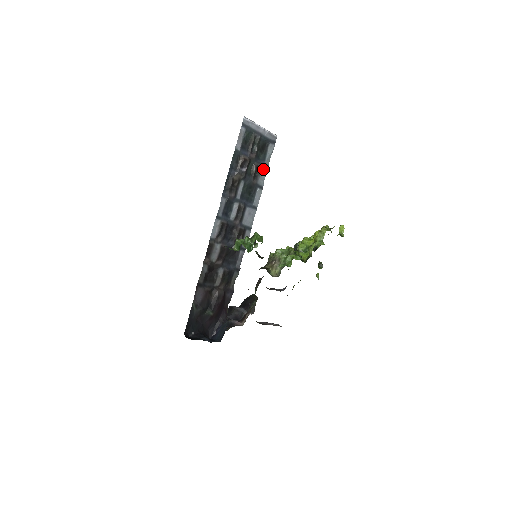
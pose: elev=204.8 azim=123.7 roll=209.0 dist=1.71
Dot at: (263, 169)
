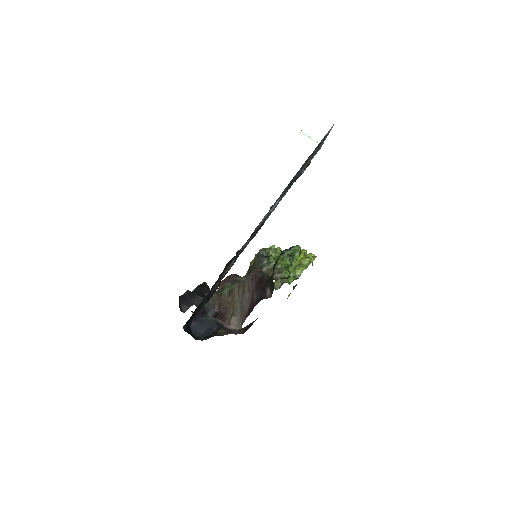
Dot at: occluded
